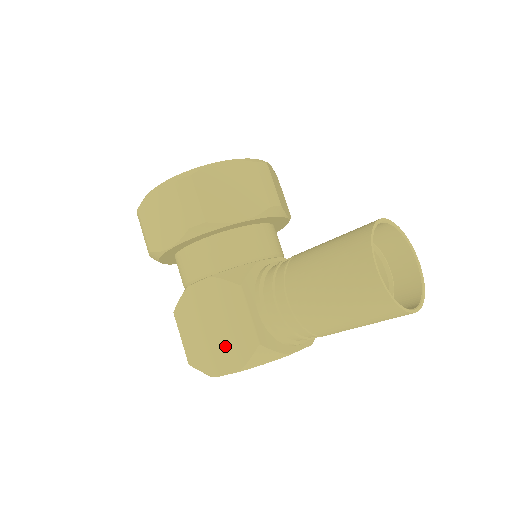
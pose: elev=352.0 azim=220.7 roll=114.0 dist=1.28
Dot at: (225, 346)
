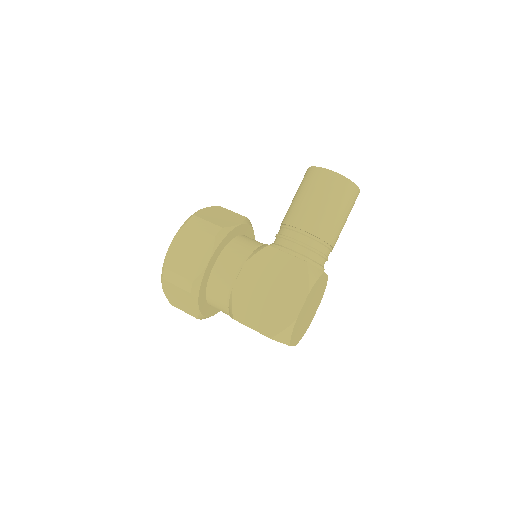
Dot at: (287, 290)
